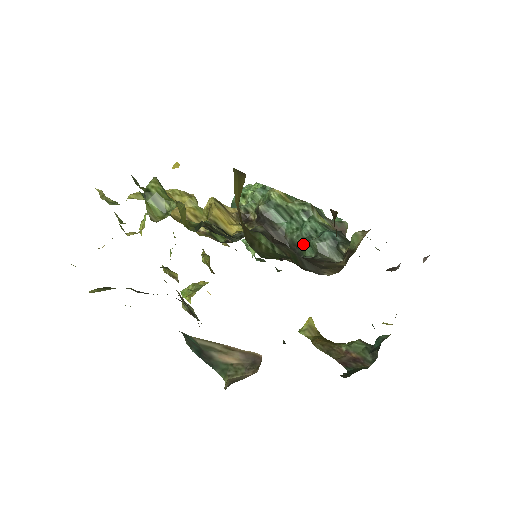
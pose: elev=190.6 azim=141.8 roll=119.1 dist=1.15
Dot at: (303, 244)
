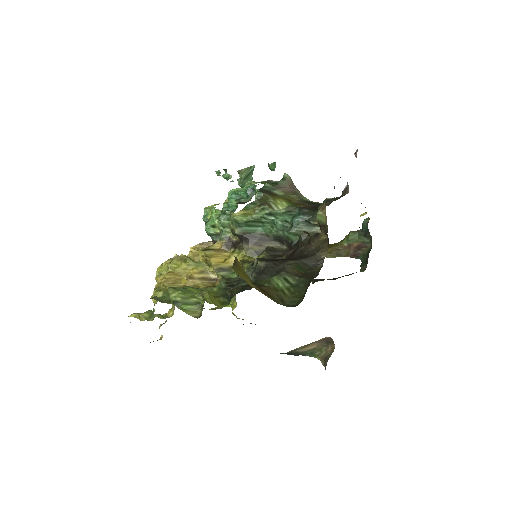
Dot at: (285, 235)
